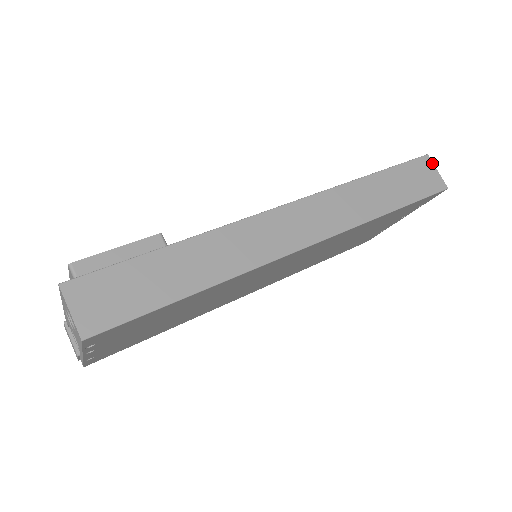
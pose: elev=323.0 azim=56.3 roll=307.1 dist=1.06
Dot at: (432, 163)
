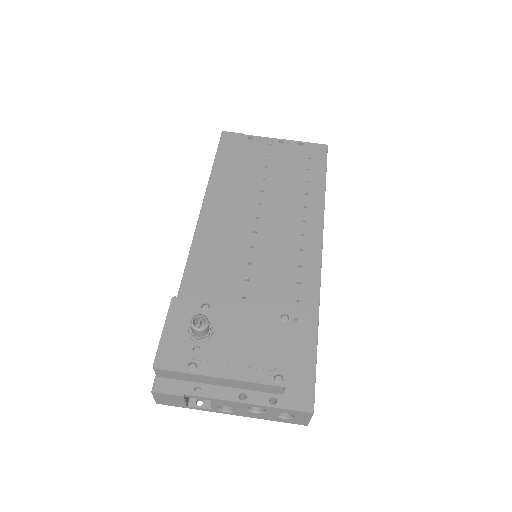
Dot at: occluded
